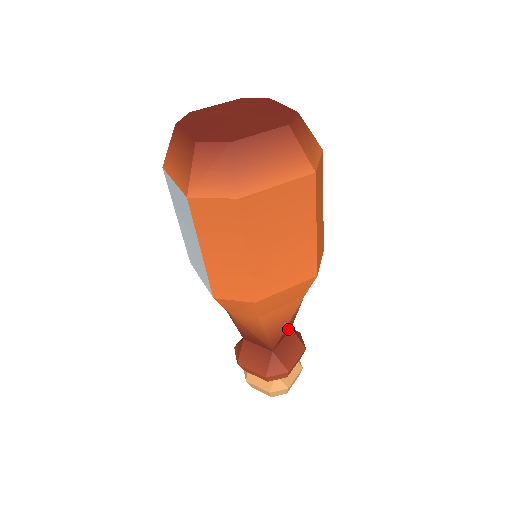
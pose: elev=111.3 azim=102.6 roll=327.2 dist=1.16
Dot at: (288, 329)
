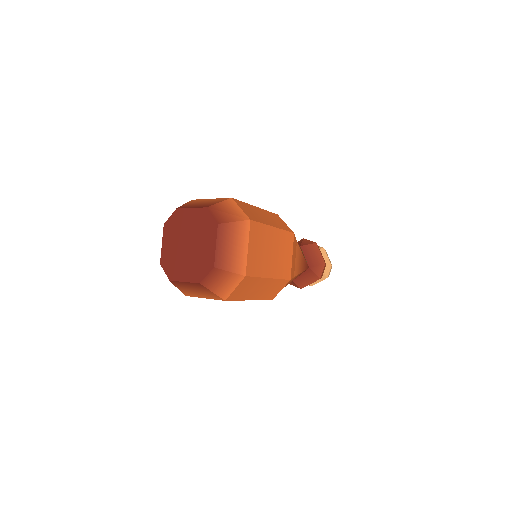
Dot at: occluded
